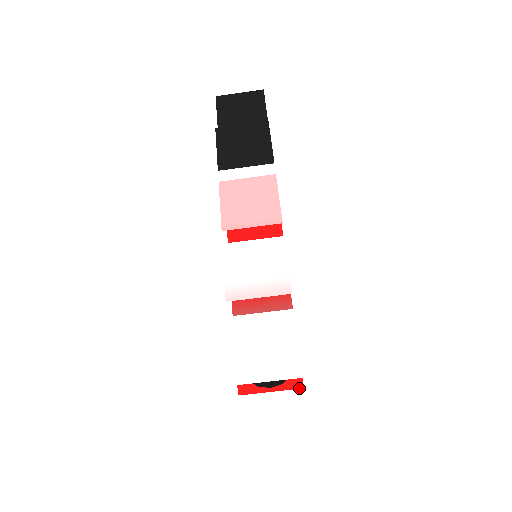
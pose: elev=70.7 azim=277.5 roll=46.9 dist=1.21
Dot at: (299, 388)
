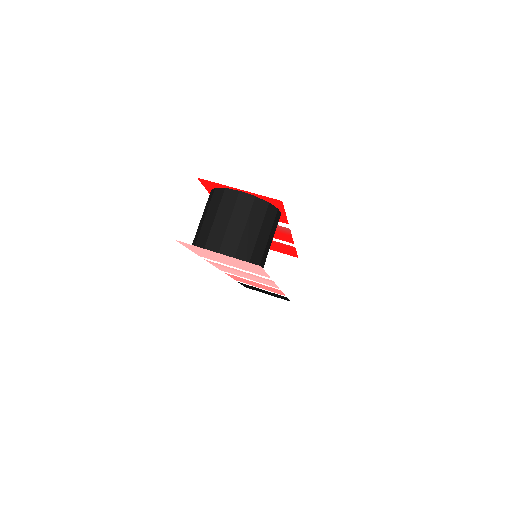
Dot at: occluded
